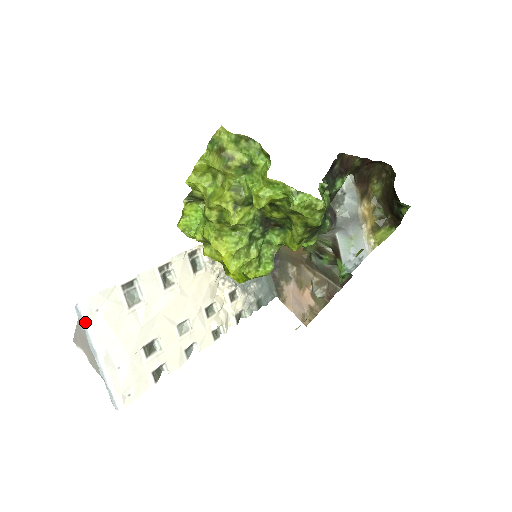
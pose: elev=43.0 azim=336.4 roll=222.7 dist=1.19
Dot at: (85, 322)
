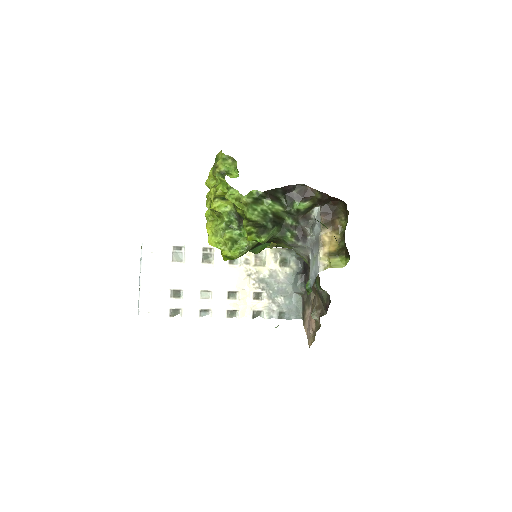
Dot at: (142, 255)
